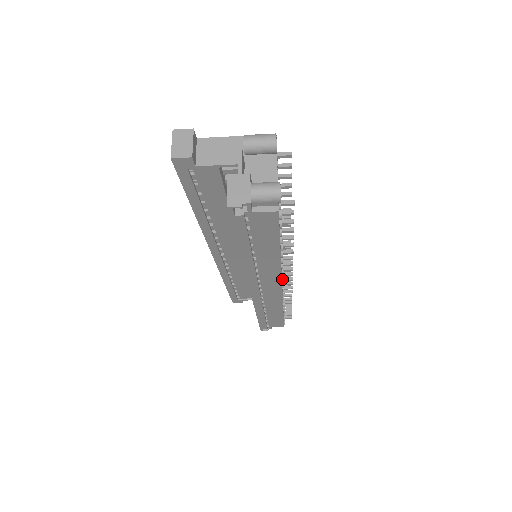
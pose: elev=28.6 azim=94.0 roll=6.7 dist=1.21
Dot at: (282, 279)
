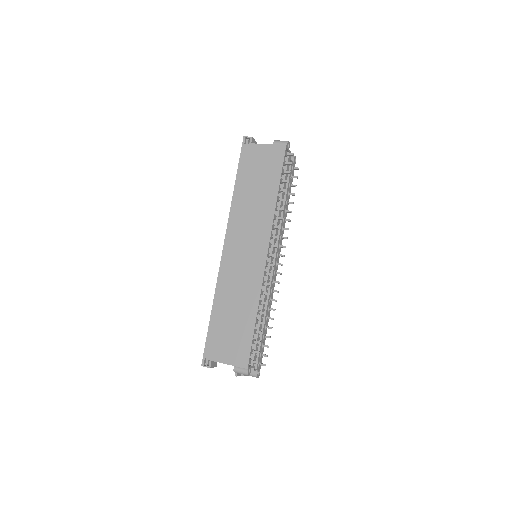
Dot at: (276, 267)
